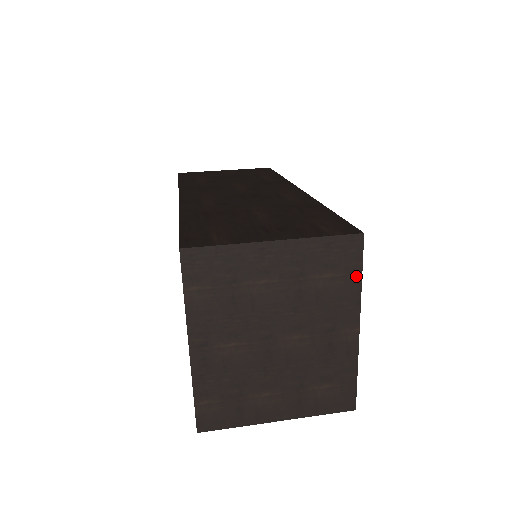
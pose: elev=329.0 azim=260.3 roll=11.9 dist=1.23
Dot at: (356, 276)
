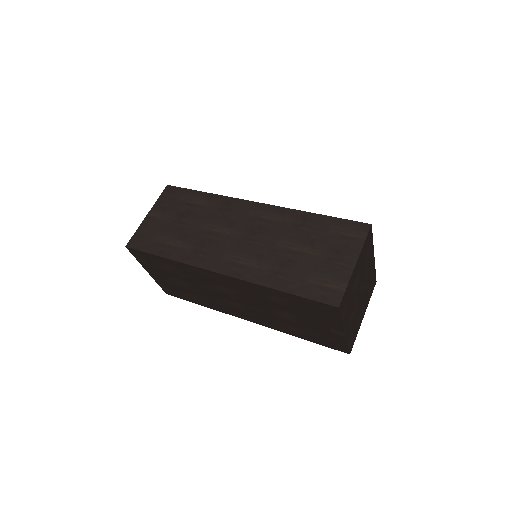
Dot at: (372, 241)
